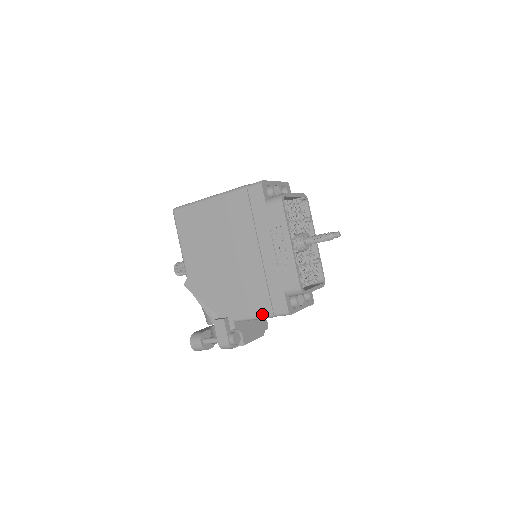
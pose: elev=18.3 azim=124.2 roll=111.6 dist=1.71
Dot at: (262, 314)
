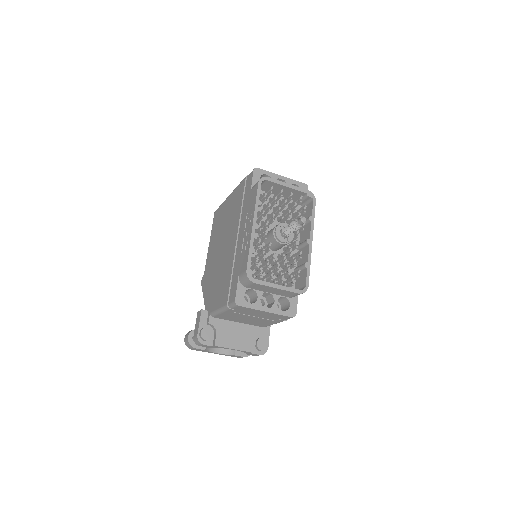
Dot at: (222, 305)
